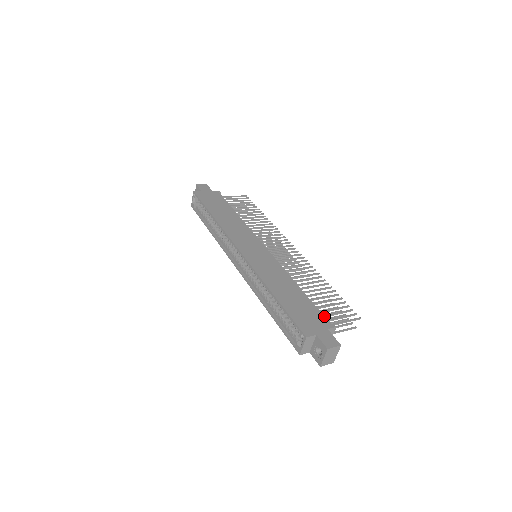
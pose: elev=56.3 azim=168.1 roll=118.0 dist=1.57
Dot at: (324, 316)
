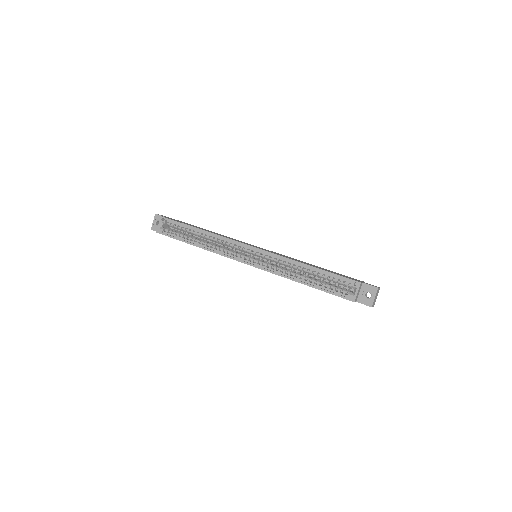
Dot at: (350, 277)
